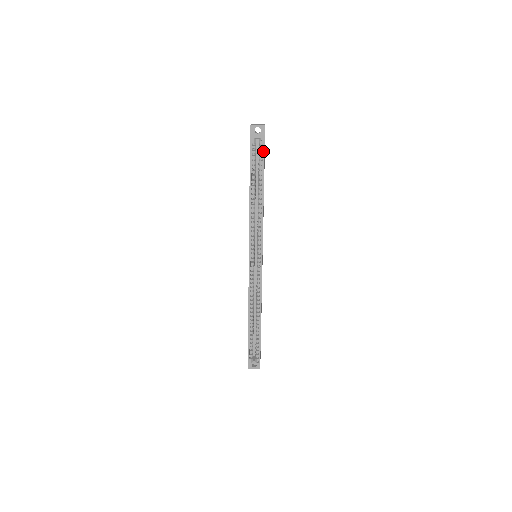
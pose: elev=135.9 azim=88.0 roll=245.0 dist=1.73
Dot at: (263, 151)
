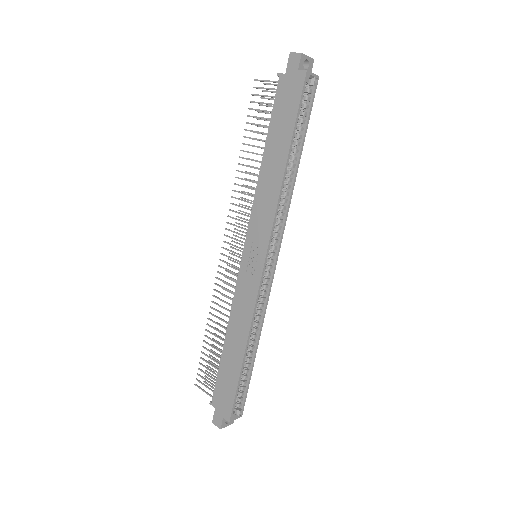
Dot at: (313, 98)
